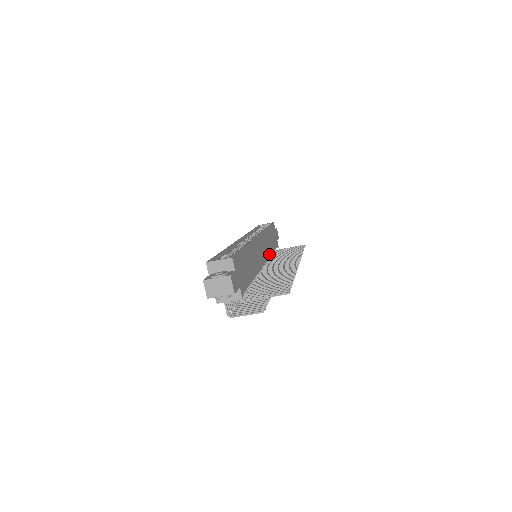
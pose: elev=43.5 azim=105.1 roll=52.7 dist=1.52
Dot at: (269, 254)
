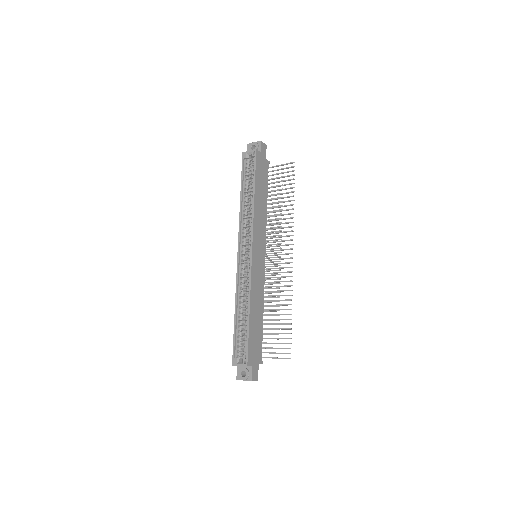
Dot at: (265, 225)
